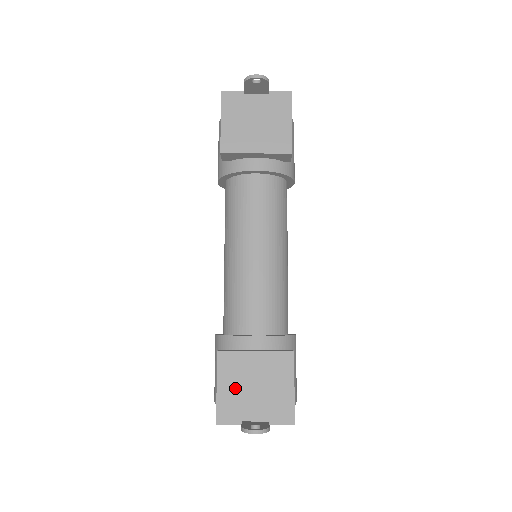
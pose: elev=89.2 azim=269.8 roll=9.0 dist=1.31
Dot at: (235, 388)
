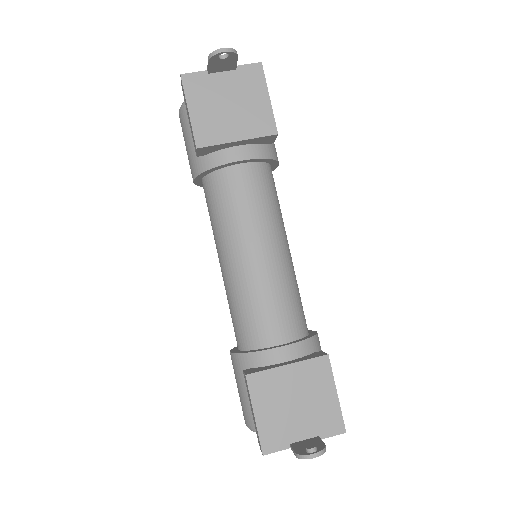
Dot at: (274, 410)
